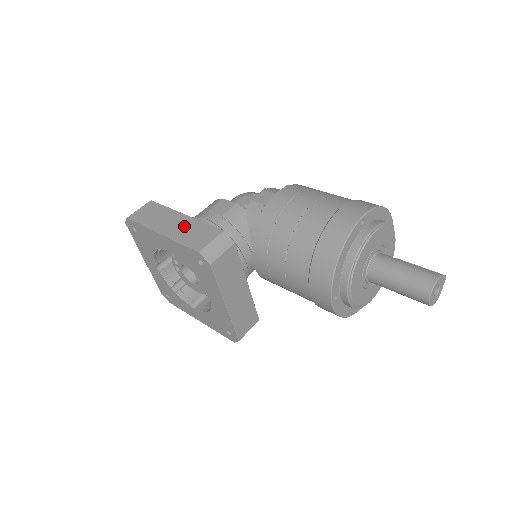
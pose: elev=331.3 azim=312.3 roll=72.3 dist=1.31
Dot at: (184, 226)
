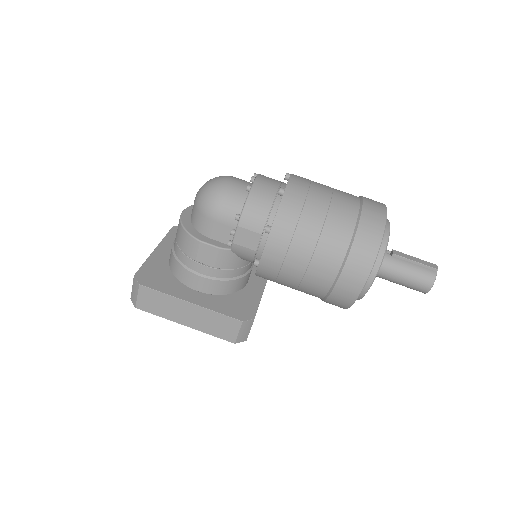
Dot at: (201, 318)
